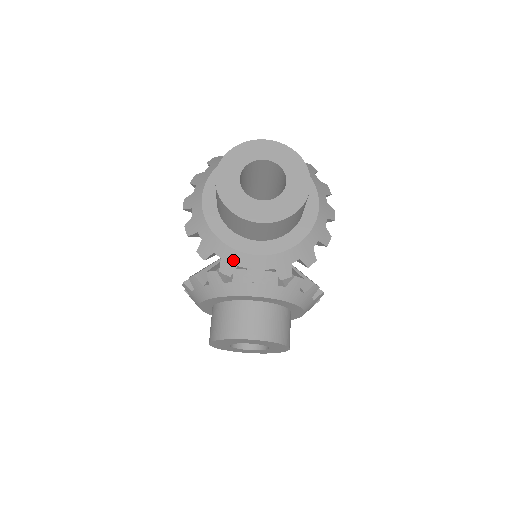
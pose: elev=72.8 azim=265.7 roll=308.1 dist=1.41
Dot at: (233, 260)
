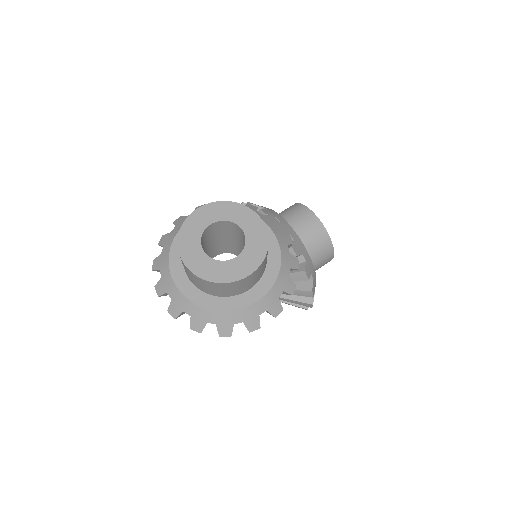
Dot at: (275, 215)
